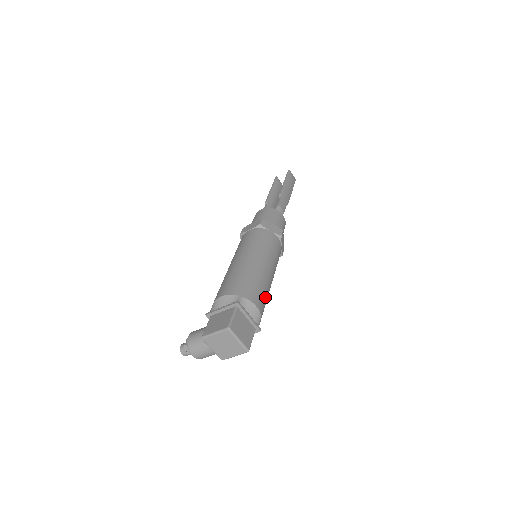
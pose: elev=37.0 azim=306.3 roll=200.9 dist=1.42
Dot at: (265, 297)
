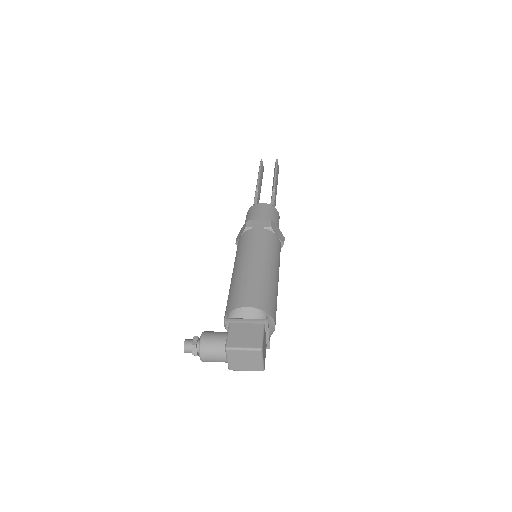
Dot at: occluded
